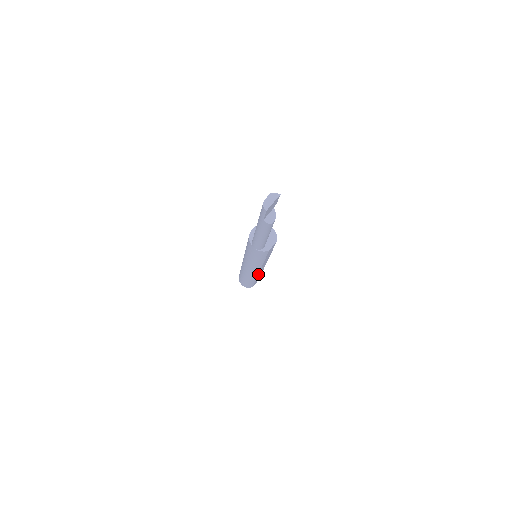
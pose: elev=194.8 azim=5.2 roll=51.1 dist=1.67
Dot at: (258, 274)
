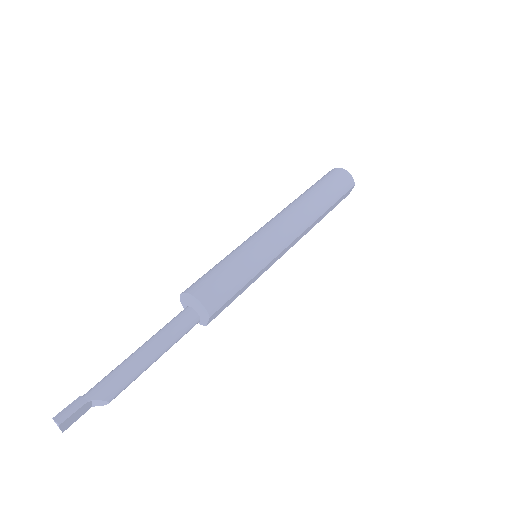
Dot at: (299, 239)
